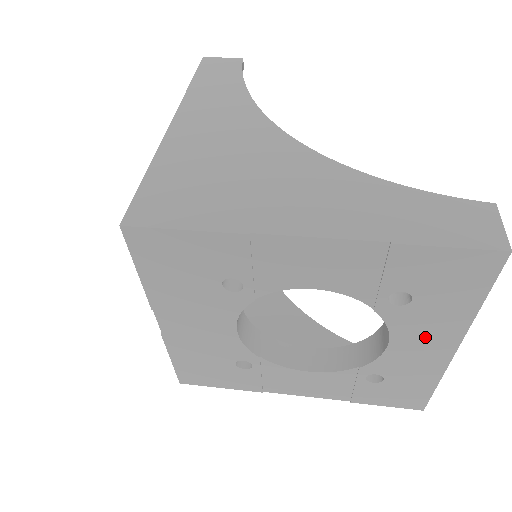
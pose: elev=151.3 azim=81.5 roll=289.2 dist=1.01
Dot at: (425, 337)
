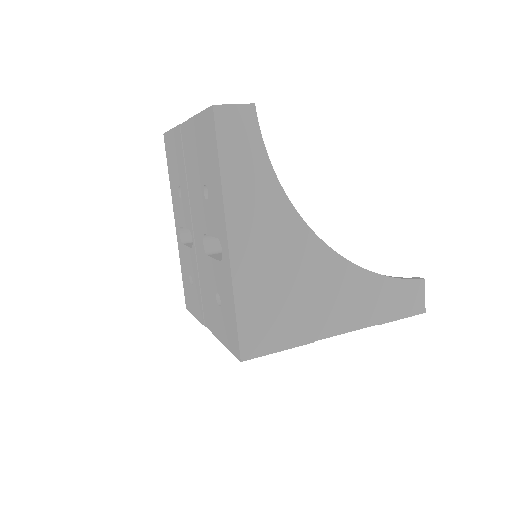
Dot at: occluded
